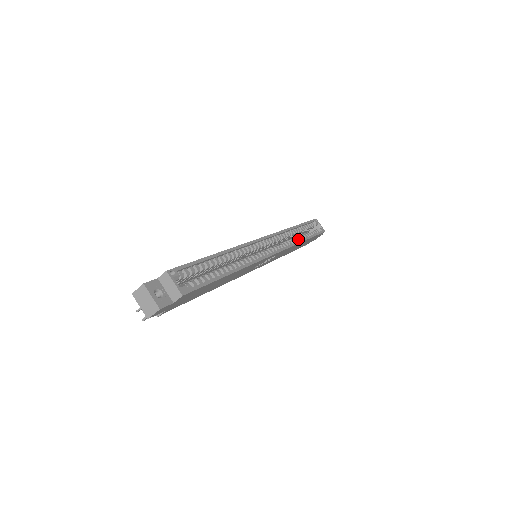
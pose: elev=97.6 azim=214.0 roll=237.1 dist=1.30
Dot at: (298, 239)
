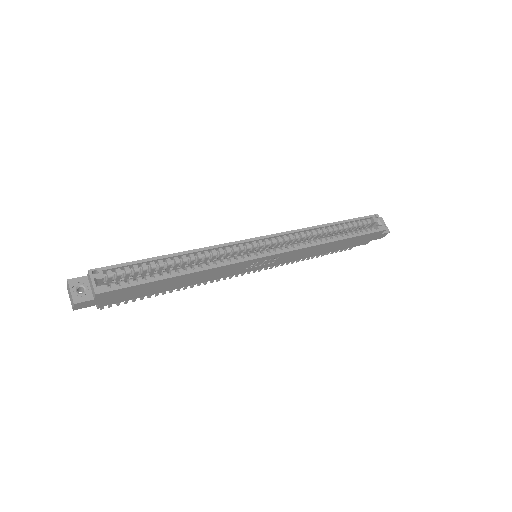
Dot at: (326, 239)
